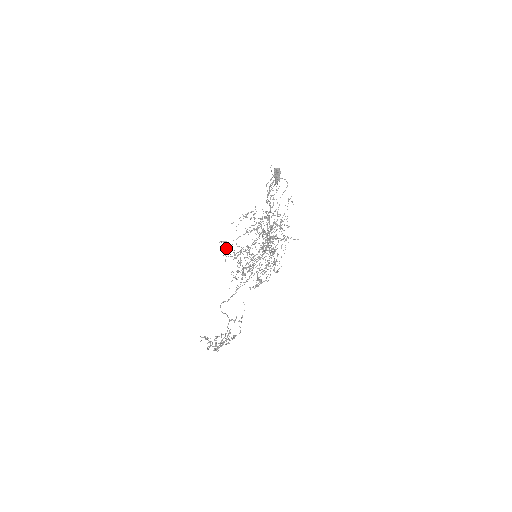
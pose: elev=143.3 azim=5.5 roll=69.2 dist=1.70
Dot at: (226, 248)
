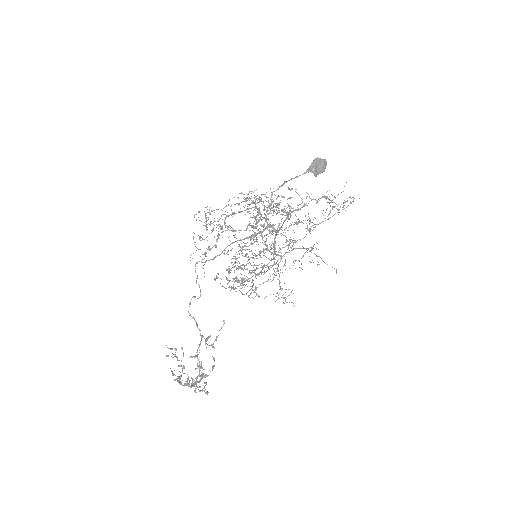
Dot at: (204, 211)
